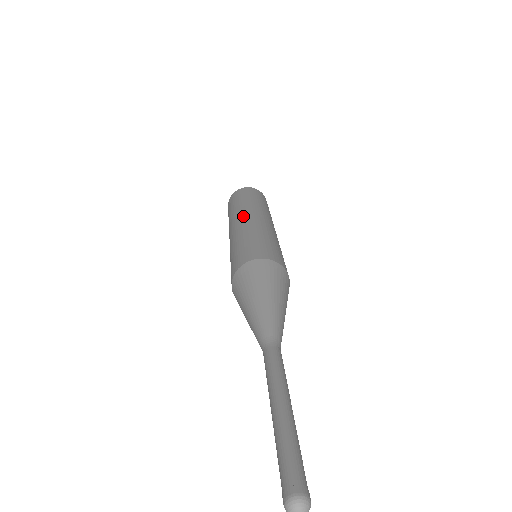
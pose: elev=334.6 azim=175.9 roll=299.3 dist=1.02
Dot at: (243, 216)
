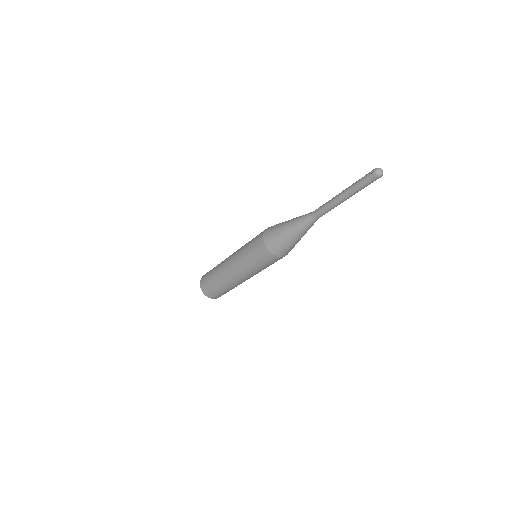
Dot at: occluded
